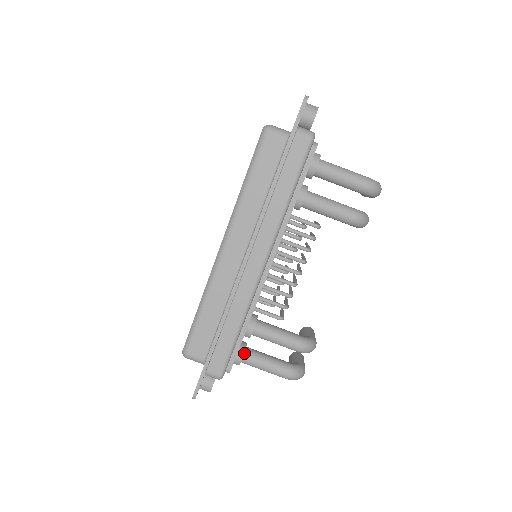
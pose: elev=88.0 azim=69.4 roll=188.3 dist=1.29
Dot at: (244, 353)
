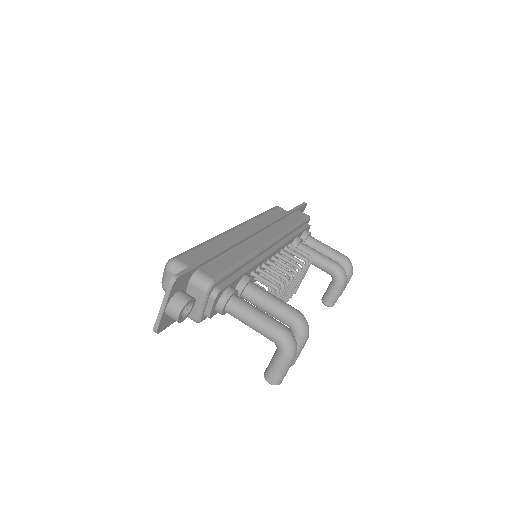
Dot at: (235, 294)
